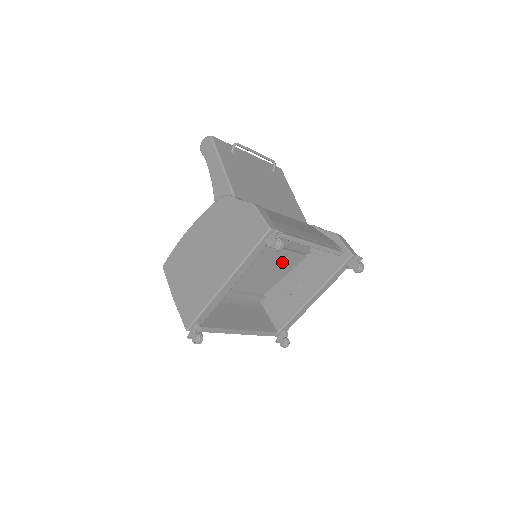
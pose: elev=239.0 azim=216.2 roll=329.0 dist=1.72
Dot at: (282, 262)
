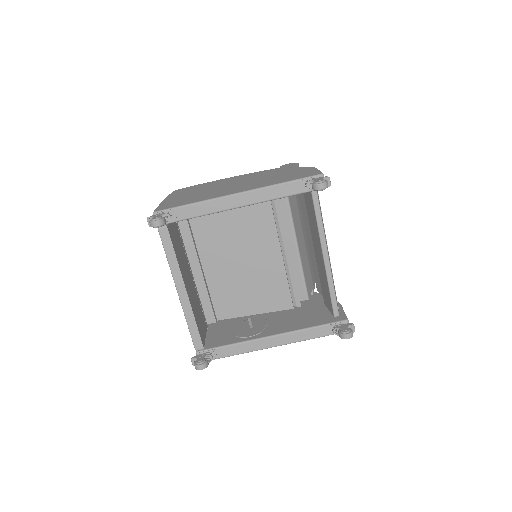
Dot at: (270, 288)
